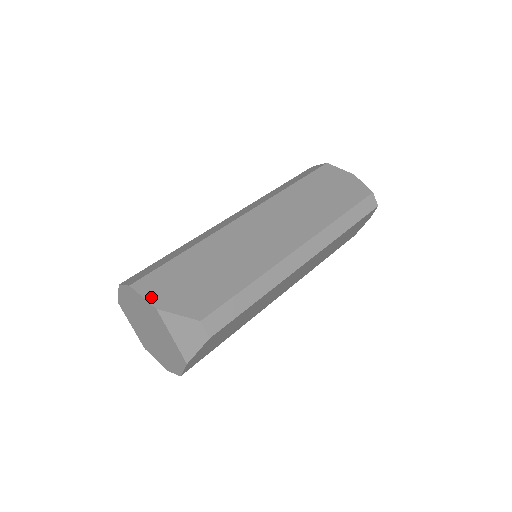
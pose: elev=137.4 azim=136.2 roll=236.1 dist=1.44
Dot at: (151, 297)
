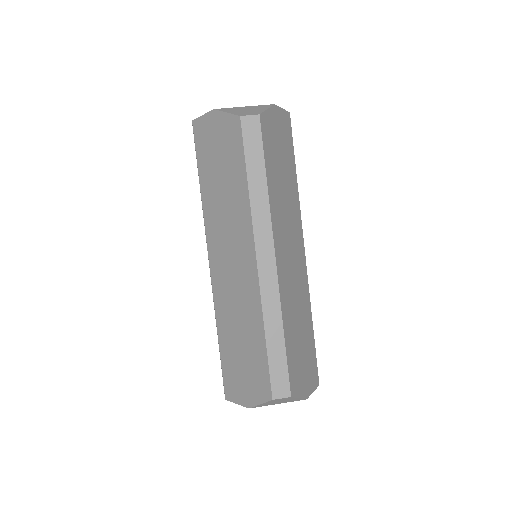
Dot at: (239, 401)
